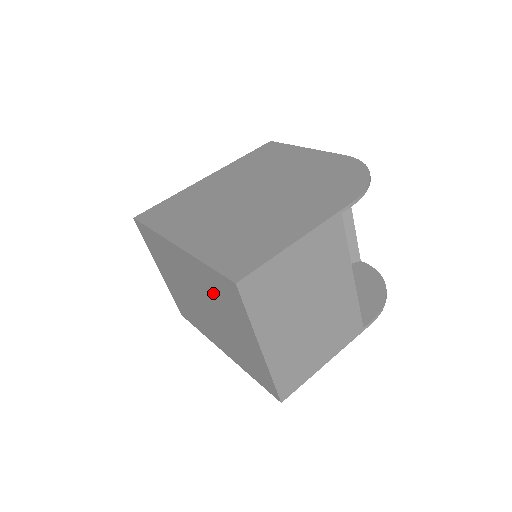
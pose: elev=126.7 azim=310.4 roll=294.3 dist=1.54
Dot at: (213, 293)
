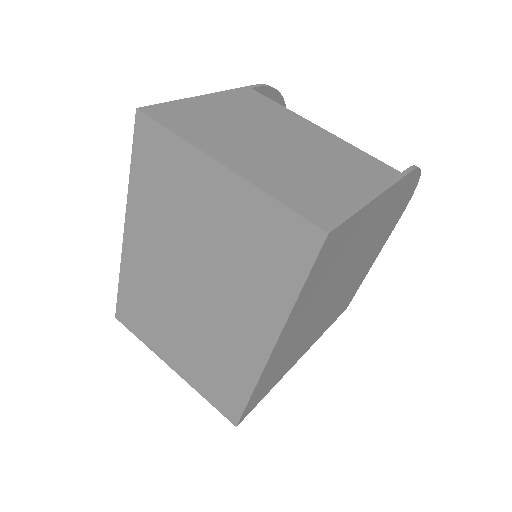
Dot at: (165, 210)
